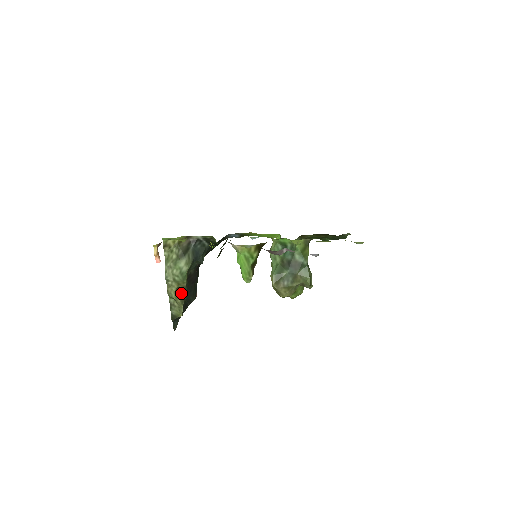
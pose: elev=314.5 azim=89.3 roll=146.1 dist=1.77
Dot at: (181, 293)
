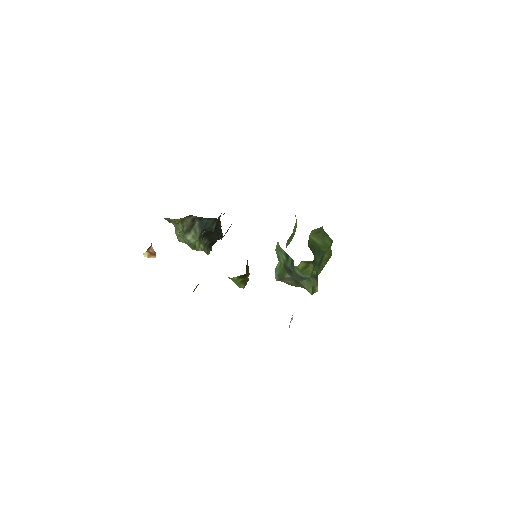
Dot at: (201, 245)
